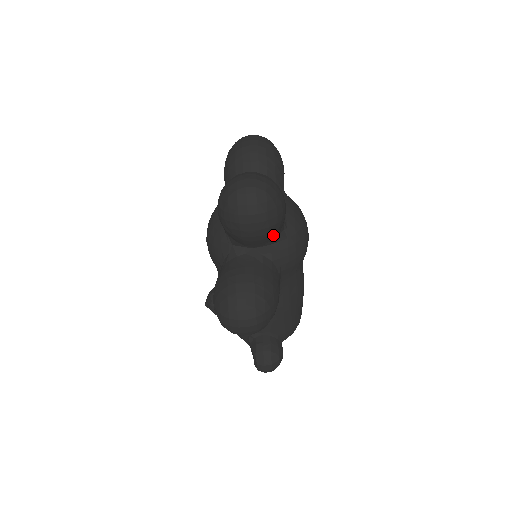
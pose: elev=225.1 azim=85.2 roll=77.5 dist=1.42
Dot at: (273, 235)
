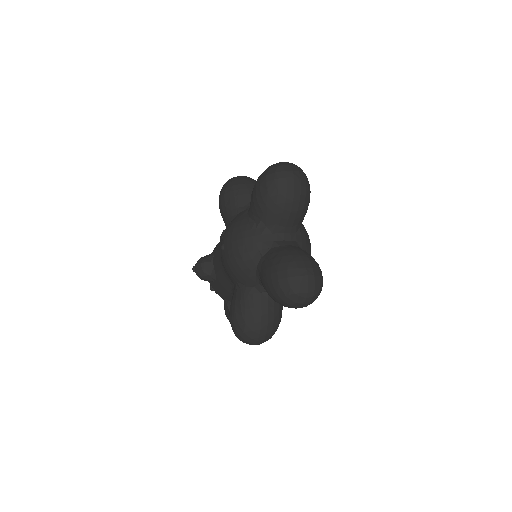
Dot at: occluded
